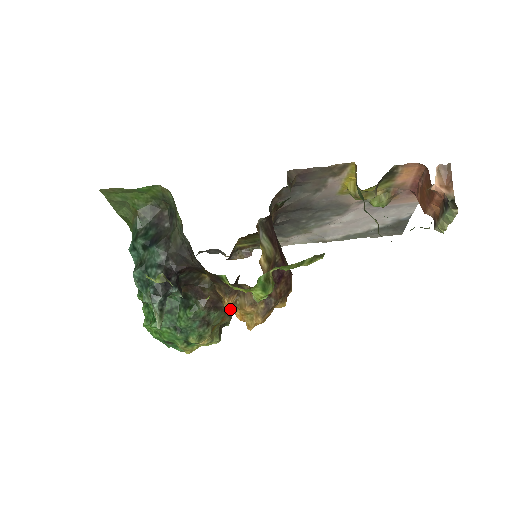
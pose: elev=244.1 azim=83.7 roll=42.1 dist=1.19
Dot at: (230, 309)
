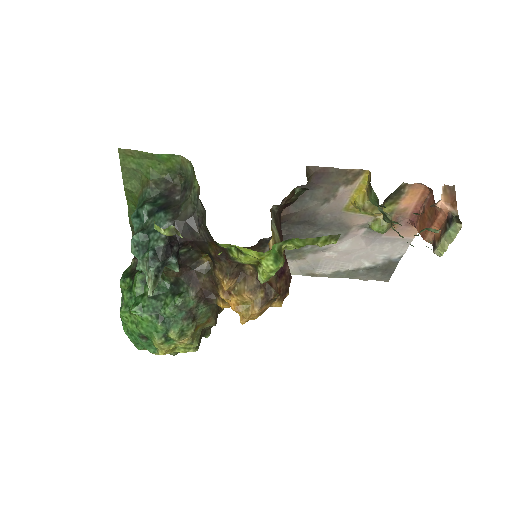
Dot at: (226, 296)
